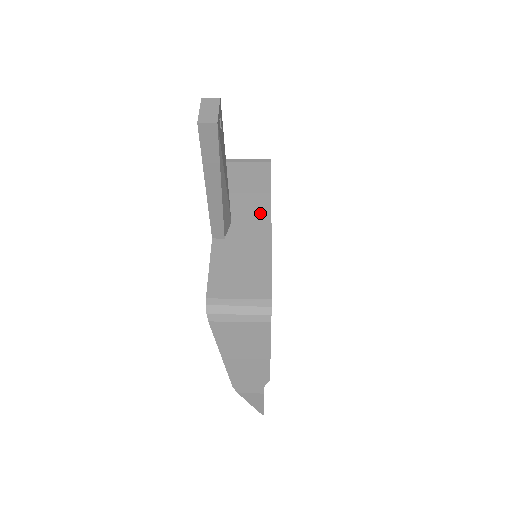
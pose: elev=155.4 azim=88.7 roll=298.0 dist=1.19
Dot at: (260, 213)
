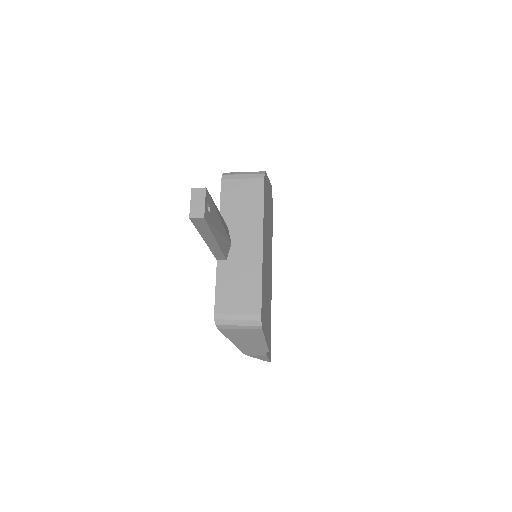
Dot at: (254, 234)
